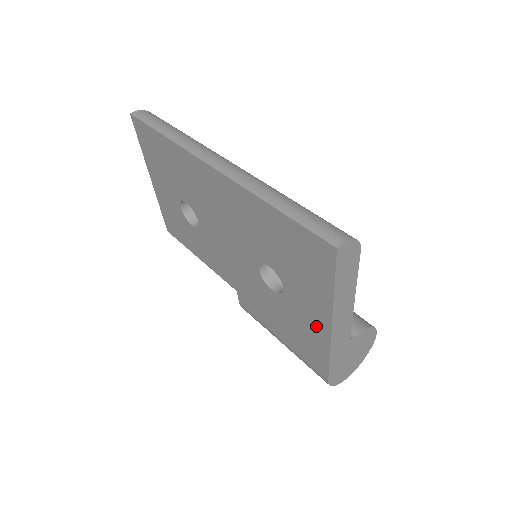
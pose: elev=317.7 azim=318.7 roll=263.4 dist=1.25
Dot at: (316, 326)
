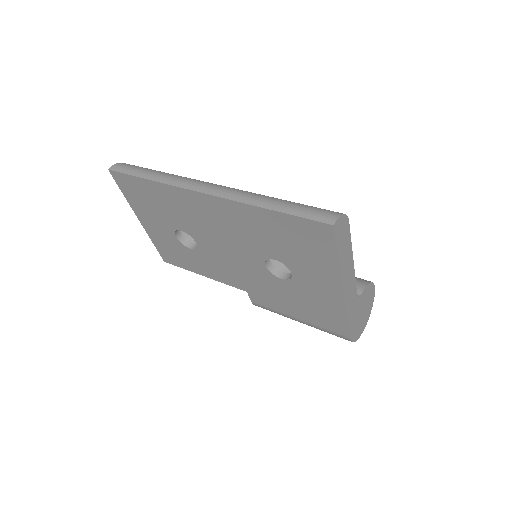
Dot at: (329, 295)
